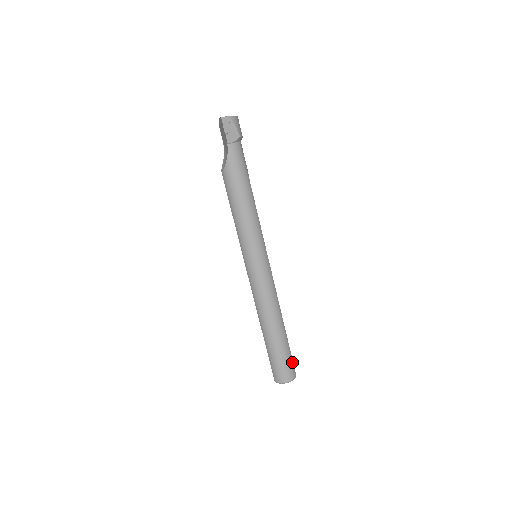
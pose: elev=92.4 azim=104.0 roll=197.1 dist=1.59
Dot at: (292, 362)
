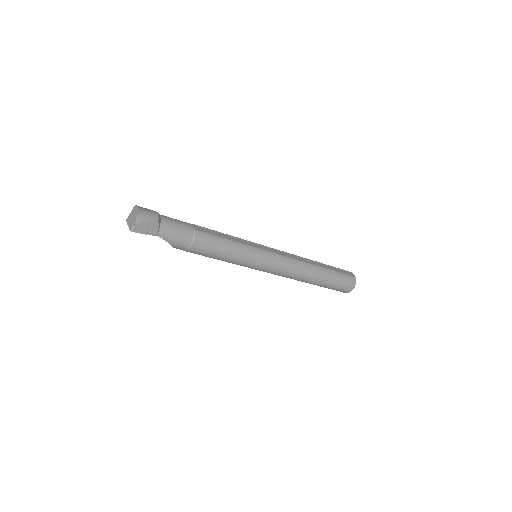
Dot at: (345, 276)
